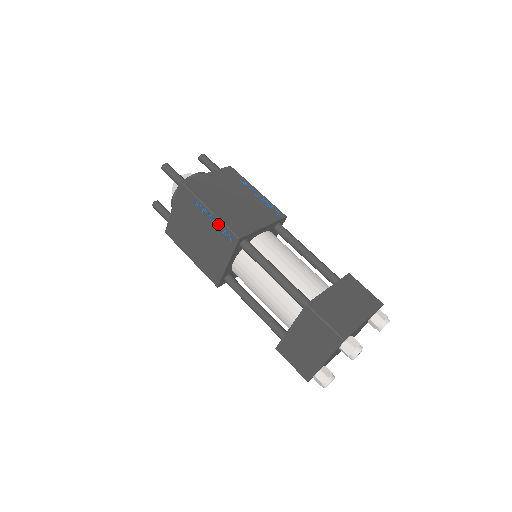
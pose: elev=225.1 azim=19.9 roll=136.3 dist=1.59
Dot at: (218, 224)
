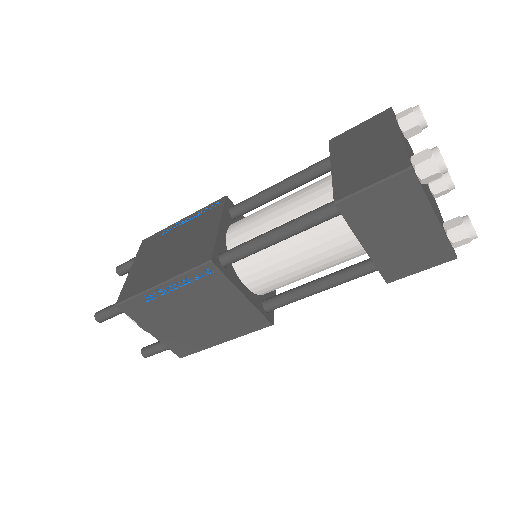
Dot at: (184, 281)
